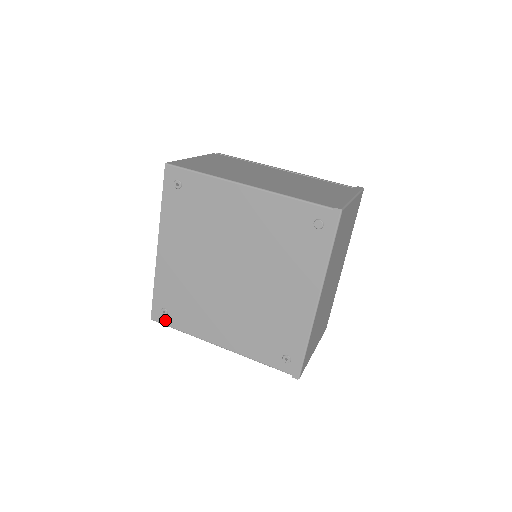
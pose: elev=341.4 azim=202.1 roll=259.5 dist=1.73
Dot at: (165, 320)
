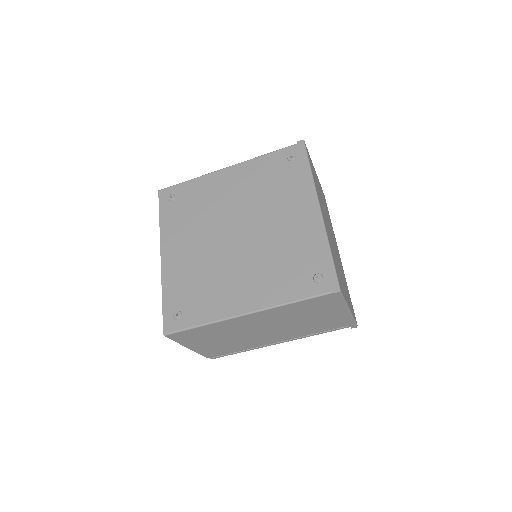
Dot at: (180, 324)
